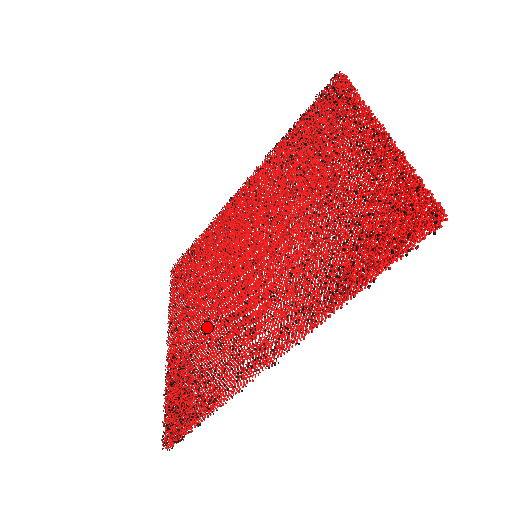
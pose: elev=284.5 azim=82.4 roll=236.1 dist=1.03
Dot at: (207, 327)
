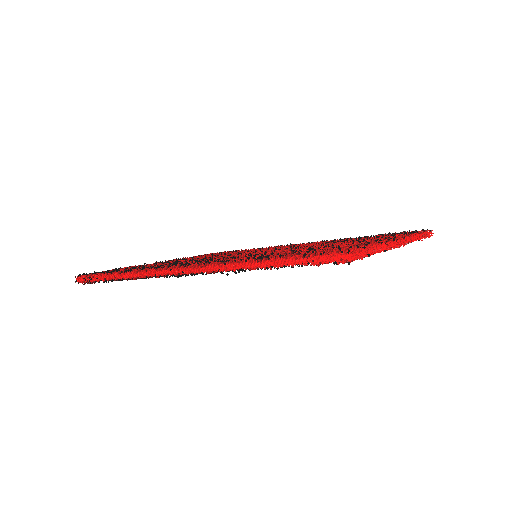
Dot at: occluded
